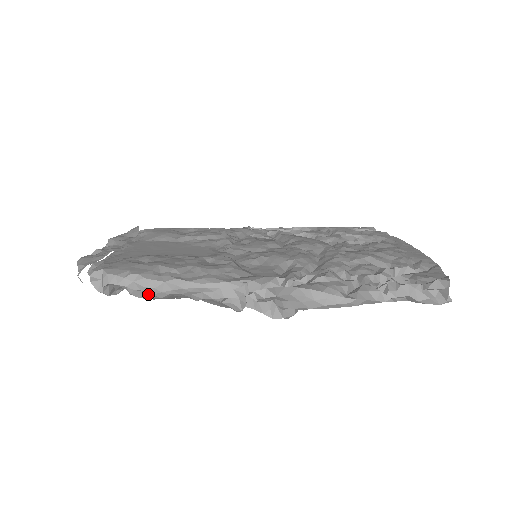
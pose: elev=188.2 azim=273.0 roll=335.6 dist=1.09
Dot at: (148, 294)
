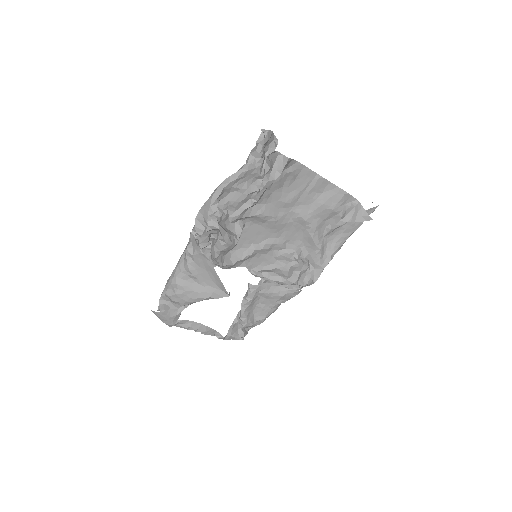
Dot at: (173, 289)
